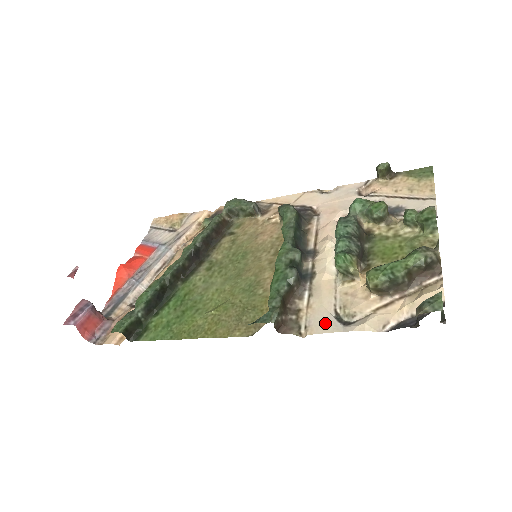
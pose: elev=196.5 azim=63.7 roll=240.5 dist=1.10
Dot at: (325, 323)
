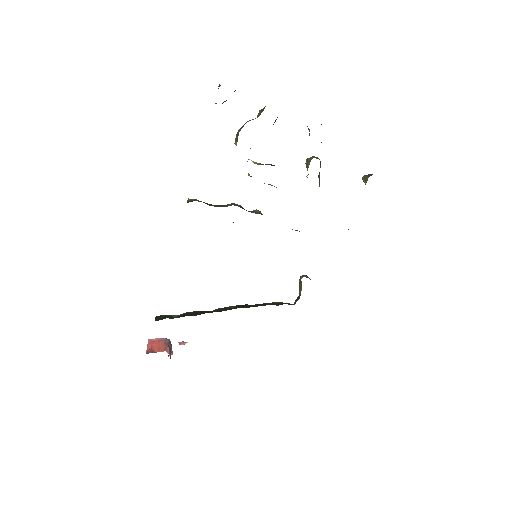
Dot at: occluded
